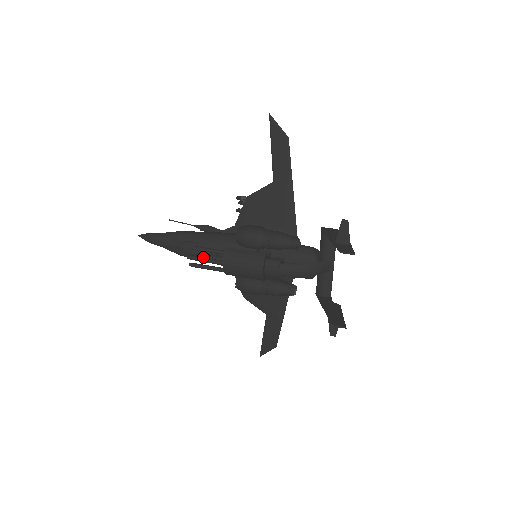
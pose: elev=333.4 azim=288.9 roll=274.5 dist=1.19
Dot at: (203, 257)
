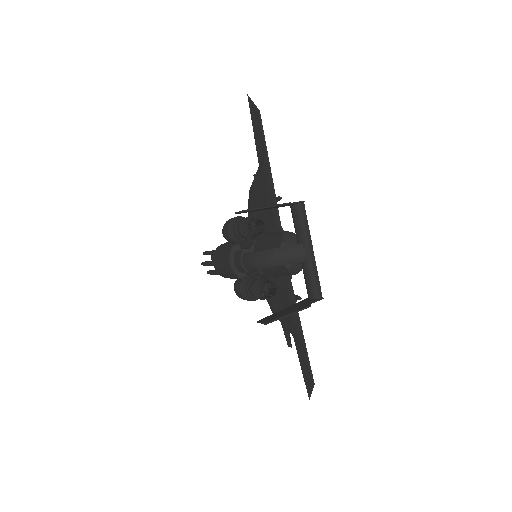
Dot at: occluded
